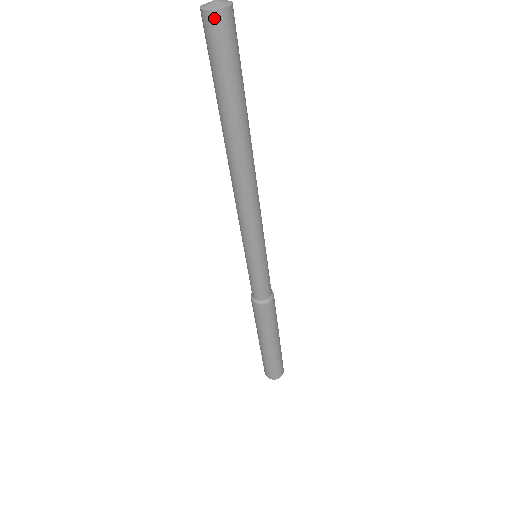
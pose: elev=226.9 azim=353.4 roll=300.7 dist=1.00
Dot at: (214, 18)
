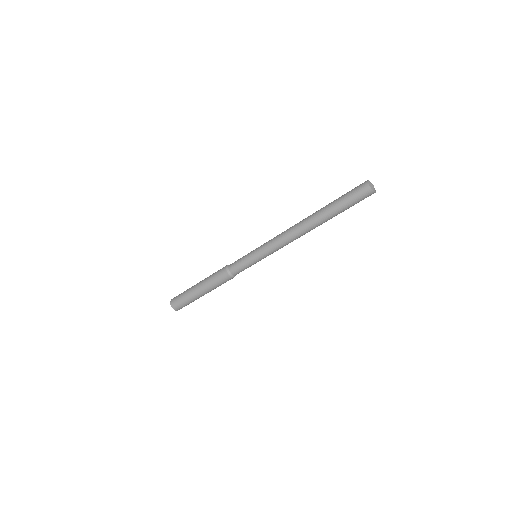
Dot at: (368, 190)
